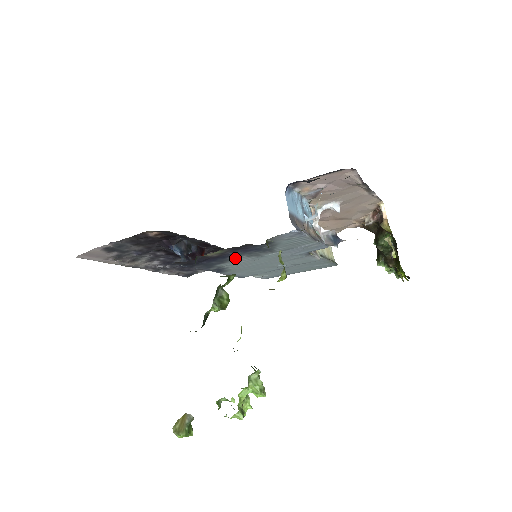
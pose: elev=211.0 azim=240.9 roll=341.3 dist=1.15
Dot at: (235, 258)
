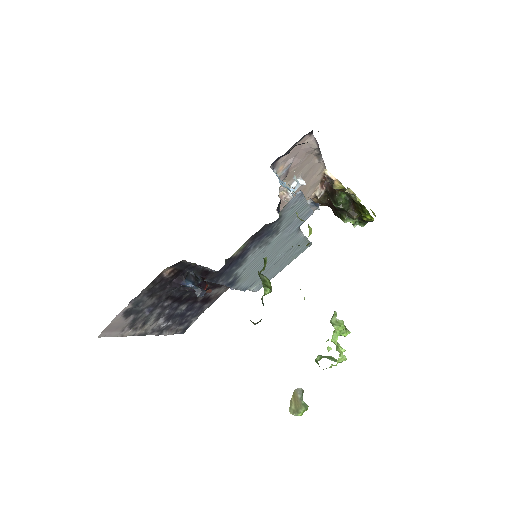
Dot at: (250, 255)
